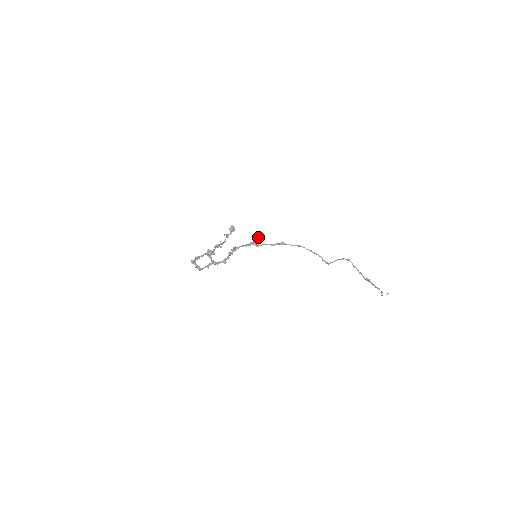
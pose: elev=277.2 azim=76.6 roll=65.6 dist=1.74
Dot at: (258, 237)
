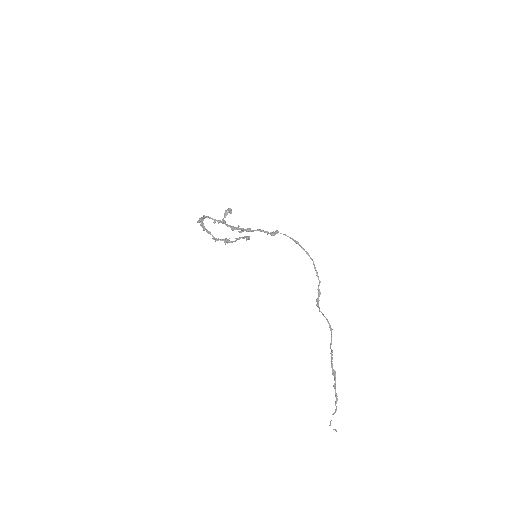
Dot at: (276, 233)
